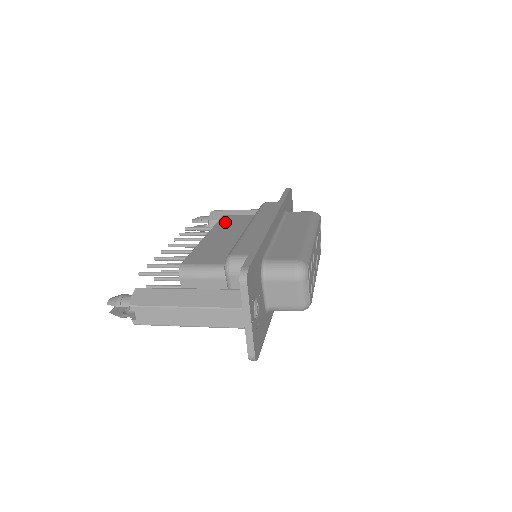
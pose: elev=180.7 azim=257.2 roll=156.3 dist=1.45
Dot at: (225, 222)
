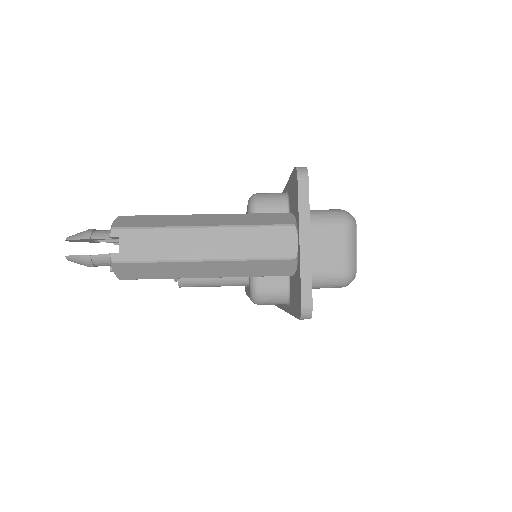
Dot at: occluded
